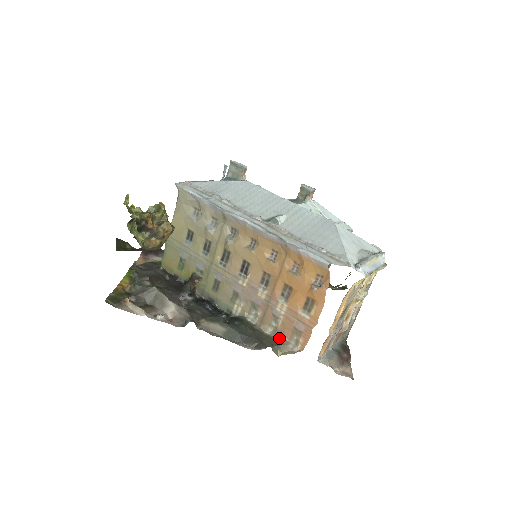
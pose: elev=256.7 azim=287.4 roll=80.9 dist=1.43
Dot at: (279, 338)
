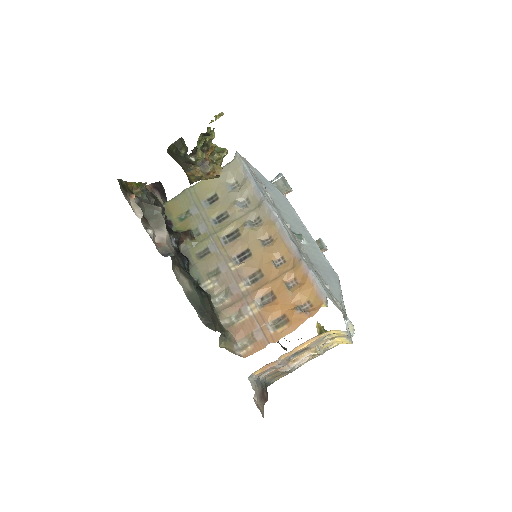
Dot at: (230, 333)
